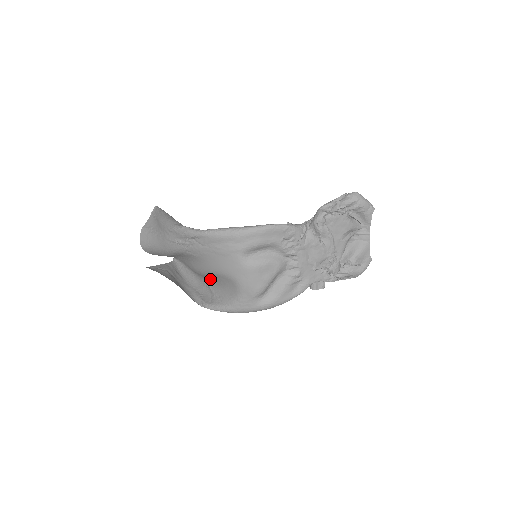
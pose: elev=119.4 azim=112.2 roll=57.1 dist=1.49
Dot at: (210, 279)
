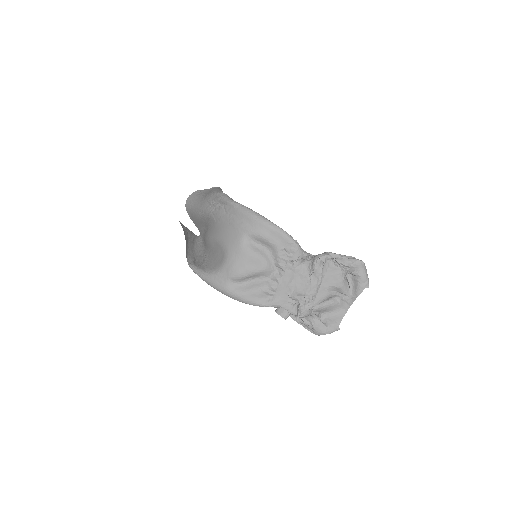
Dot at: (211, 250)
